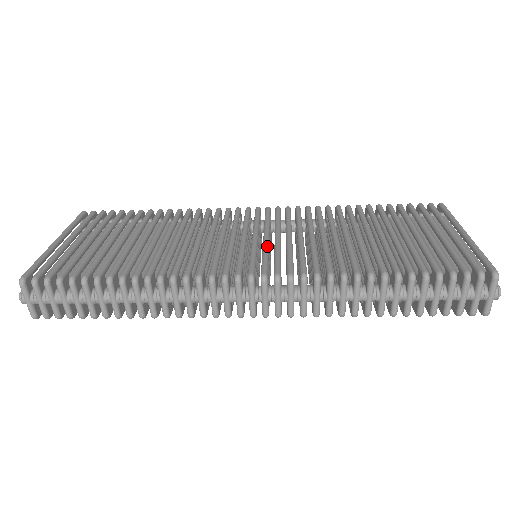
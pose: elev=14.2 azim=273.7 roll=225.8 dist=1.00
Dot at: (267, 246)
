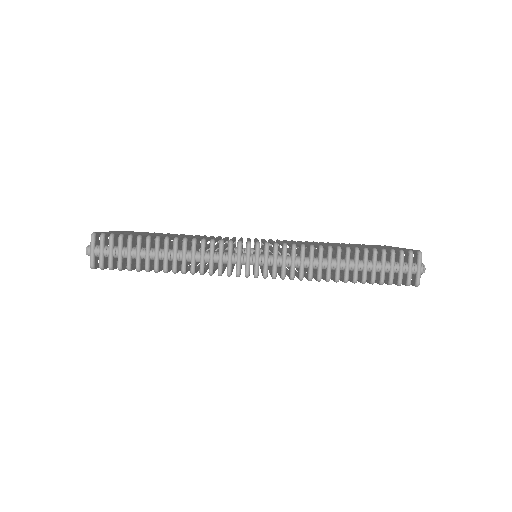
Dot at: occluded
